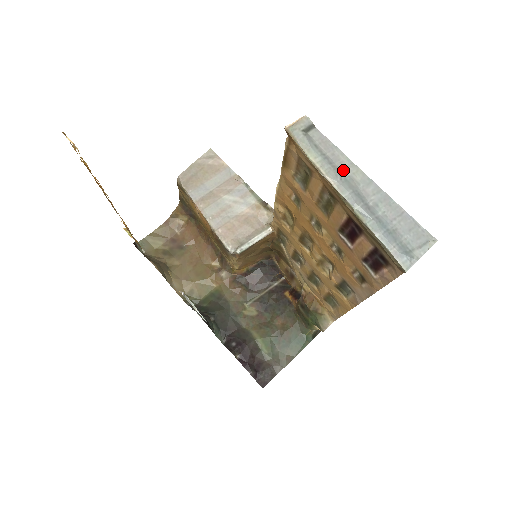
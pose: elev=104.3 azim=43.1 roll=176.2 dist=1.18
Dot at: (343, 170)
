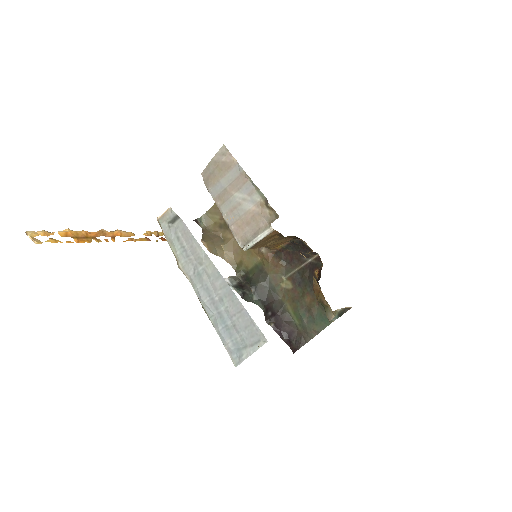
Dot at: (198, 263)
